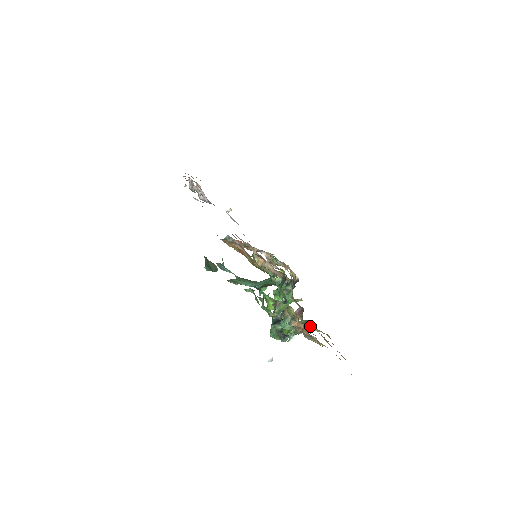
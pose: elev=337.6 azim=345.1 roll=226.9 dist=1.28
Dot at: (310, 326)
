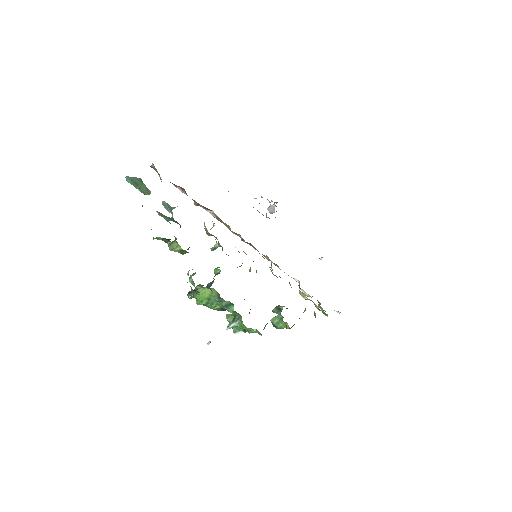
Dot at: occluded
